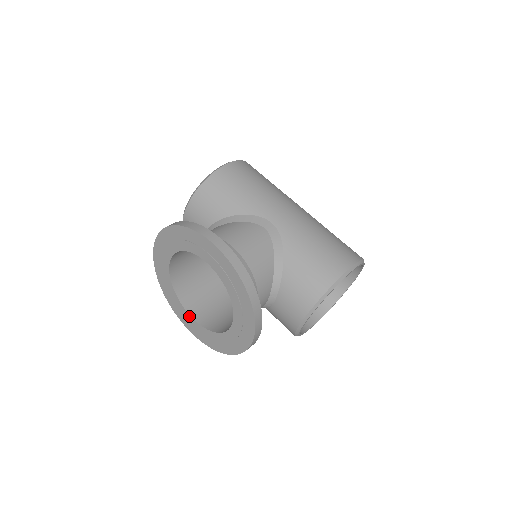
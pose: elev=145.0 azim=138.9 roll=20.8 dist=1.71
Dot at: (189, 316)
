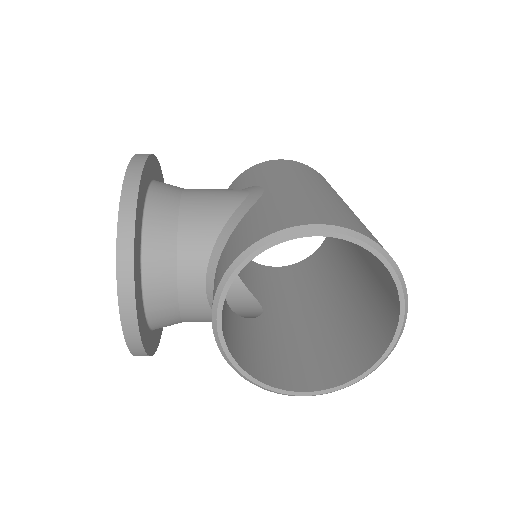
Dot at: occluded
